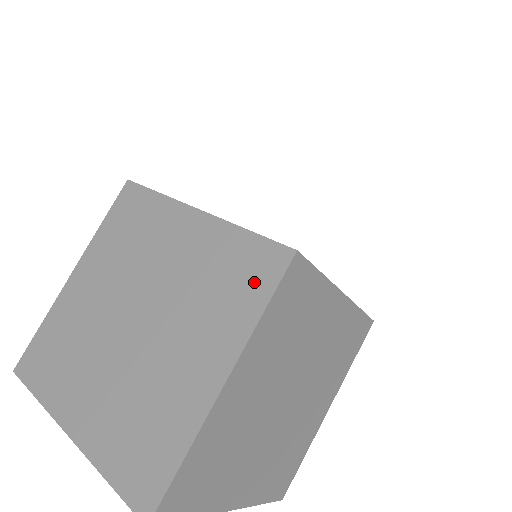
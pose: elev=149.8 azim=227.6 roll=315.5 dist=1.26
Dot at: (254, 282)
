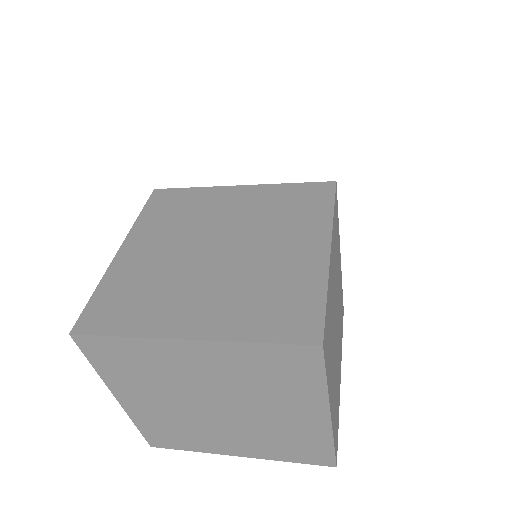
Dot at: (316, 201)
